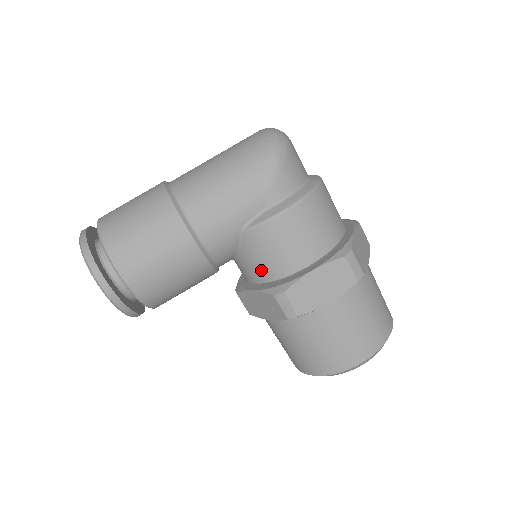
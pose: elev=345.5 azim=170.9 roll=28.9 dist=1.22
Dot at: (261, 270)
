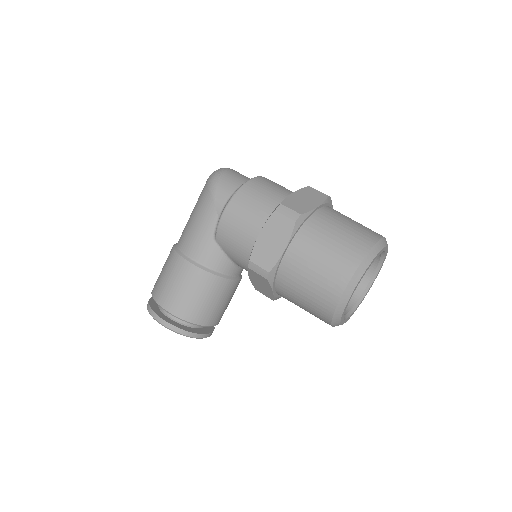
Dot at: (241, 258)
